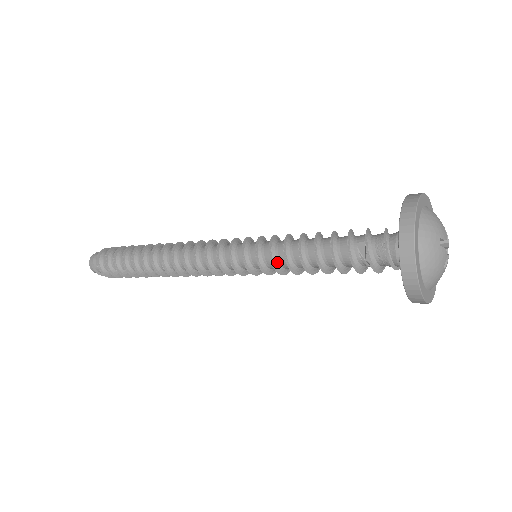
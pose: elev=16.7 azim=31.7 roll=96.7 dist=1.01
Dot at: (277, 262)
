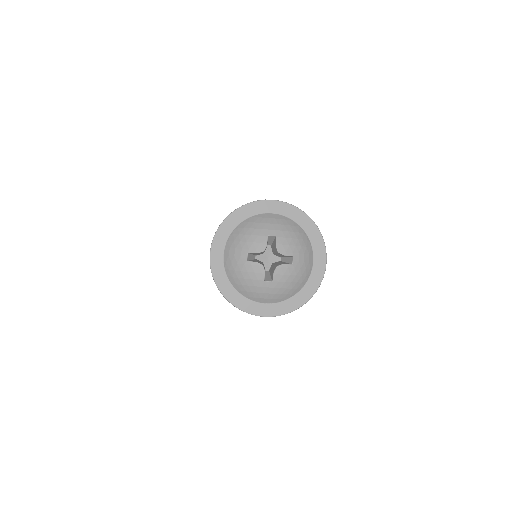
Dot at: occluded
